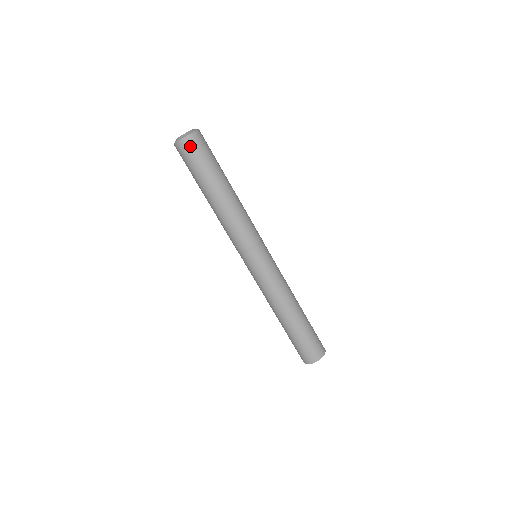
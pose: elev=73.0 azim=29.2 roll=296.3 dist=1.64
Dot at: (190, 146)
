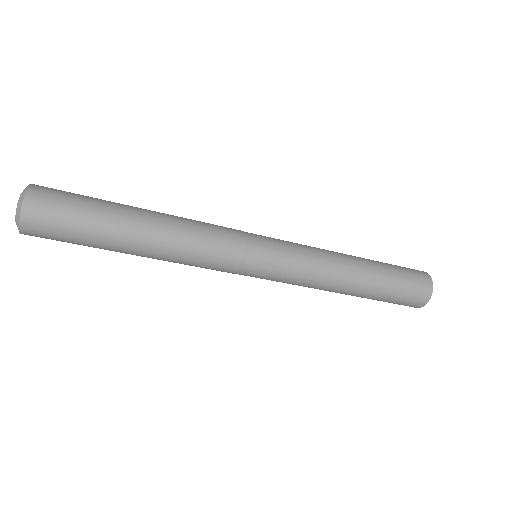
Dot at: (38, 234)
